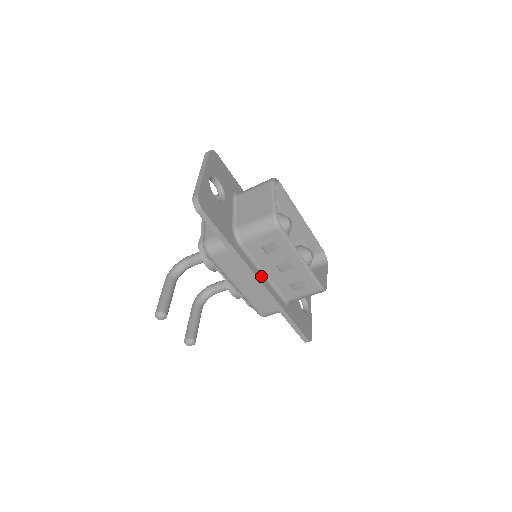
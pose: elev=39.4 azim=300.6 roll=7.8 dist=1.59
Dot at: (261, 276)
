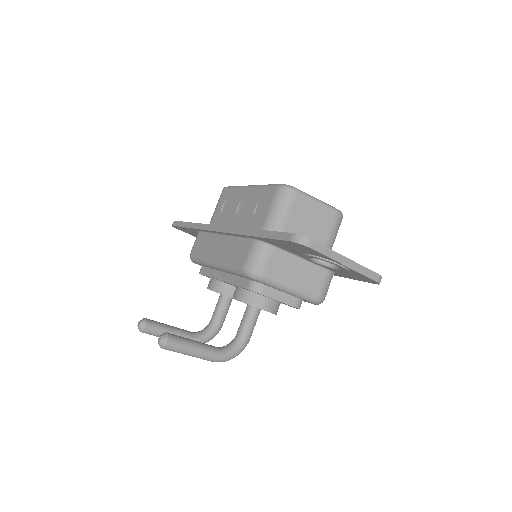
Dot at: occluded
